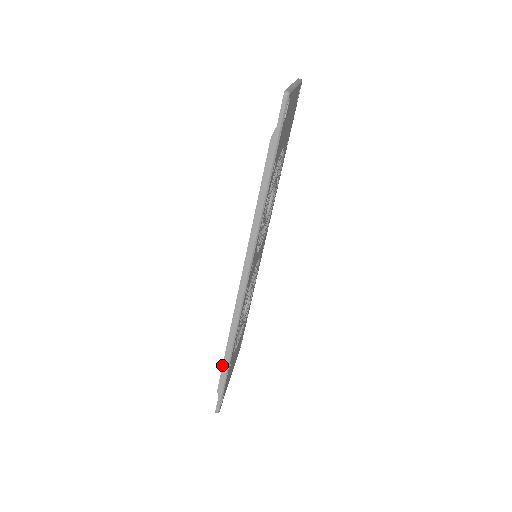
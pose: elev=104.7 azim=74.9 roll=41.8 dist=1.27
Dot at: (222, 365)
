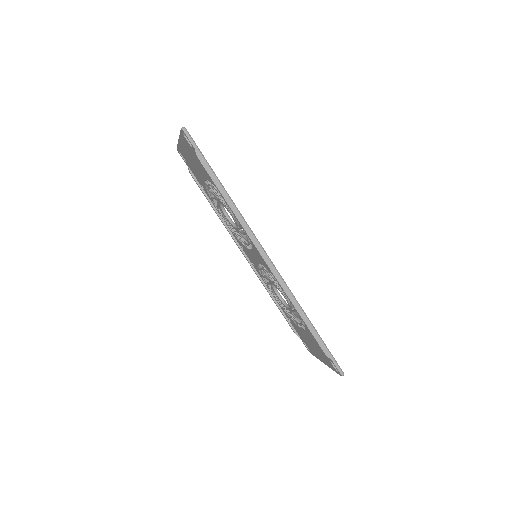
Dot at: (310, 332)
